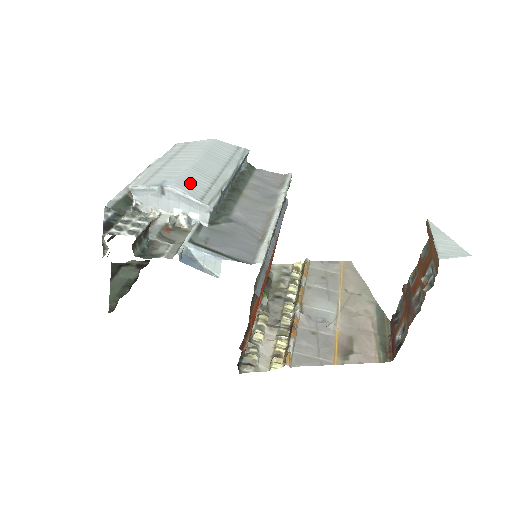
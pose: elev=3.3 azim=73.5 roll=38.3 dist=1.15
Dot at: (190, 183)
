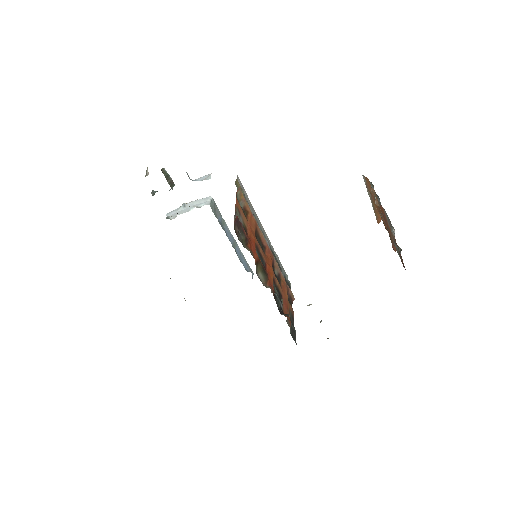
Dot at: occluded
